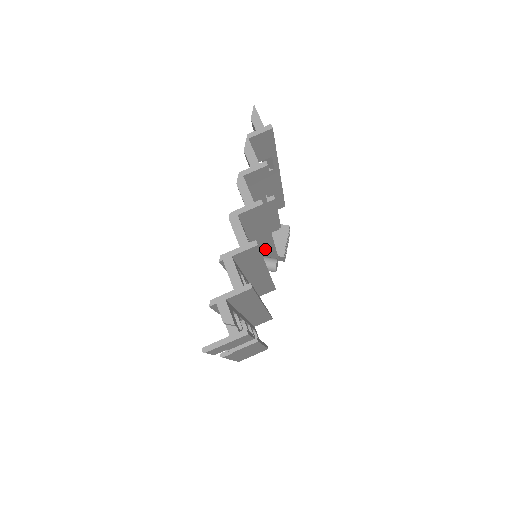
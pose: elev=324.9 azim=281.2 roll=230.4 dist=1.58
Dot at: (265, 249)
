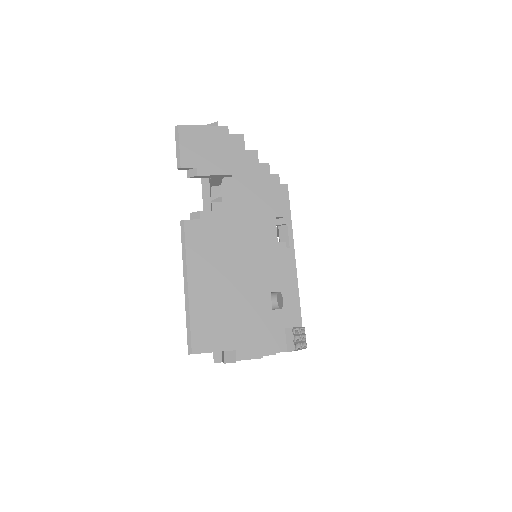
Dot at: occluded
